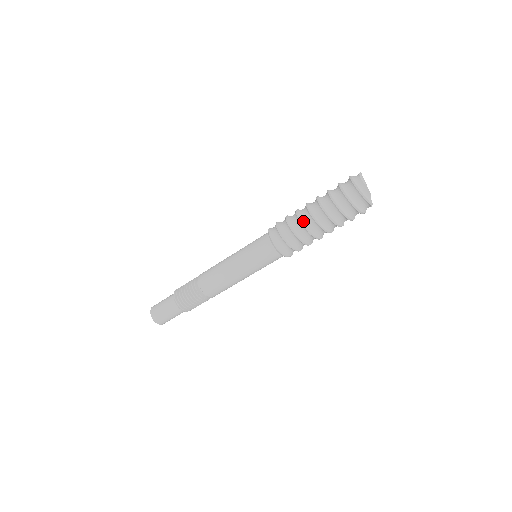
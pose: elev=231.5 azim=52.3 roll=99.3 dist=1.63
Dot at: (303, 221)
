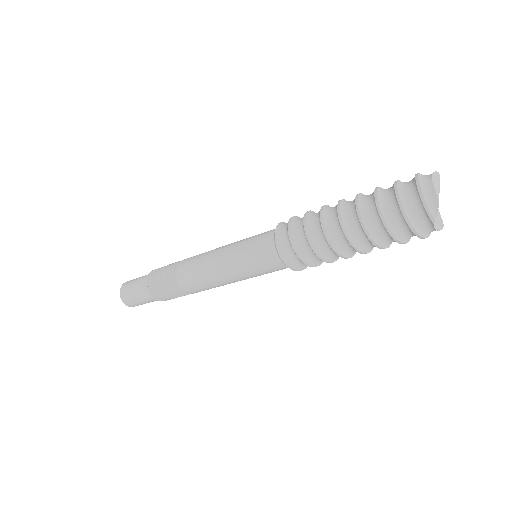
Dot at: (324, 220)
